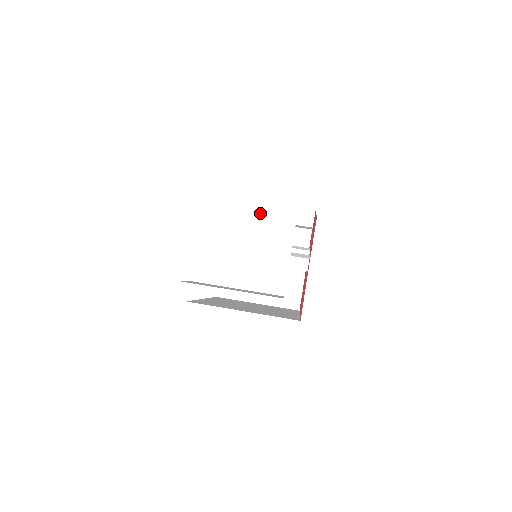
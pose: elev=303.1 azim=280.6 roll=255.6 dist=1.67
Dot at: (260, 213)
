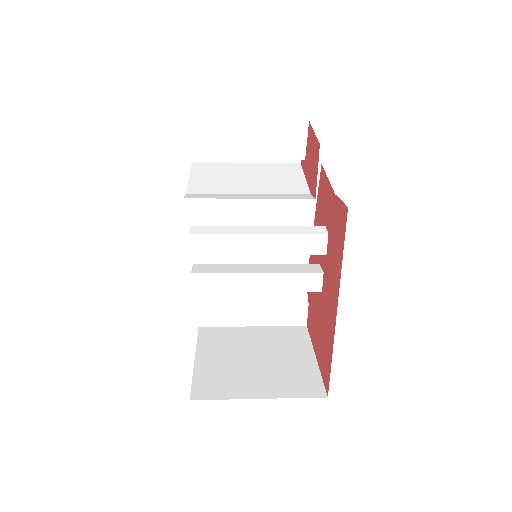
Dot at: (260, 164)
